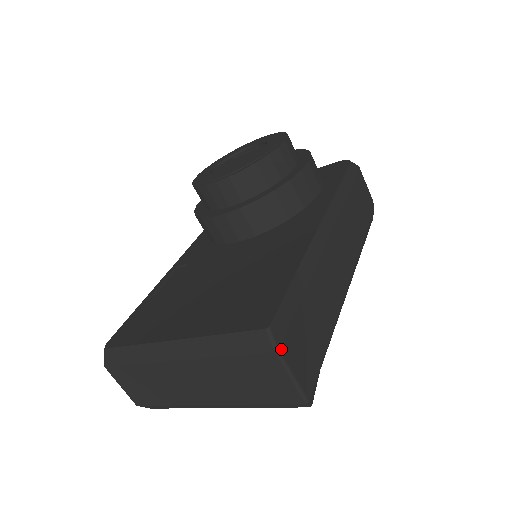
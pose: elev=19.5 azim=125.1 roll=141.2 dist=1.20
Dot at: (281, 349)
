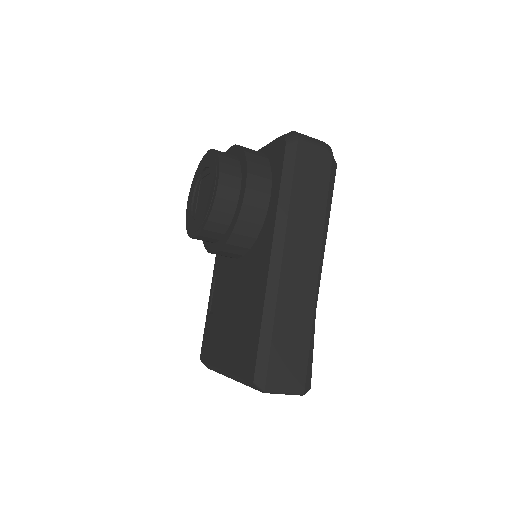
Dot at: (267, 389)
